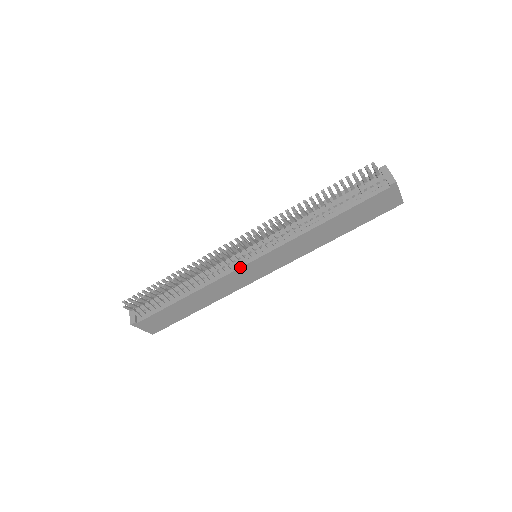
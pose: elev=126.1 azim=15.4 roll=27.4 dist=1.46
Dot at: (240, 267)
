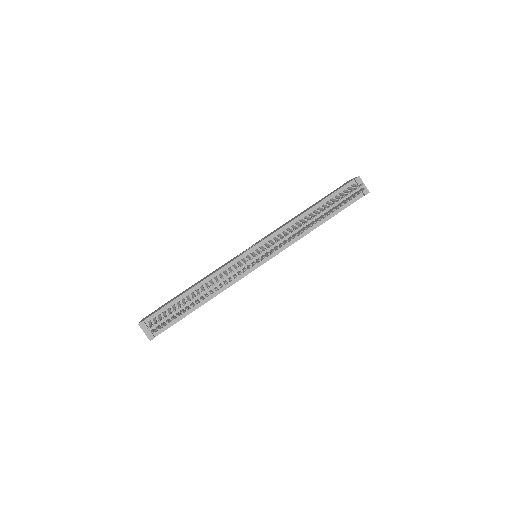
Dot at: occluded
